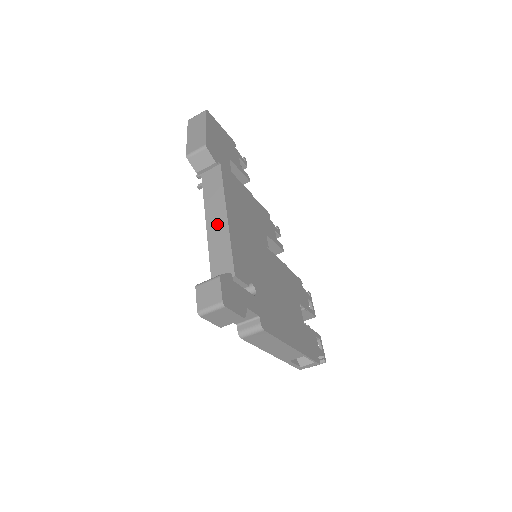
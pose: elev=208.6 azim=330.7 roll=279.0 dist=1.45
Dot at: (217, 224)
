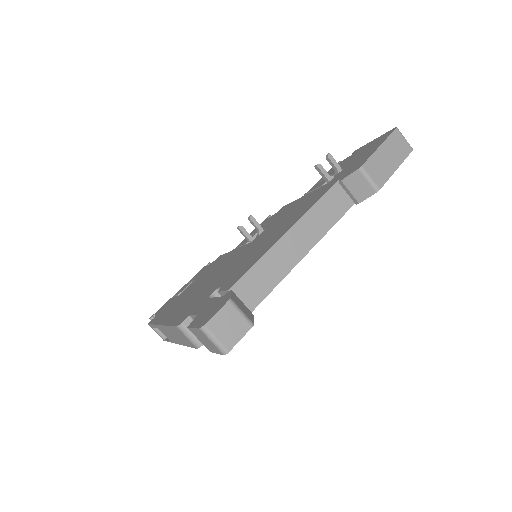
Dot at: (294, 247)
